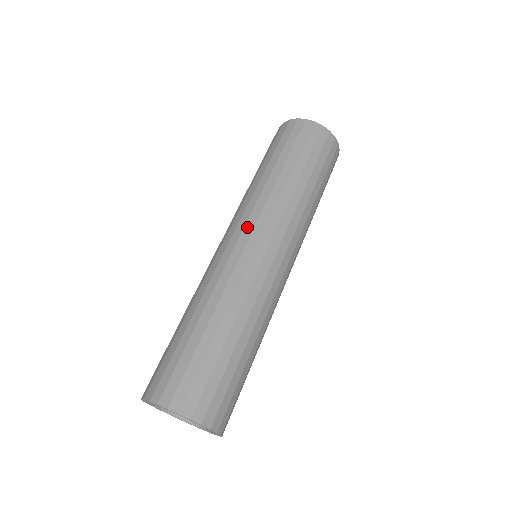
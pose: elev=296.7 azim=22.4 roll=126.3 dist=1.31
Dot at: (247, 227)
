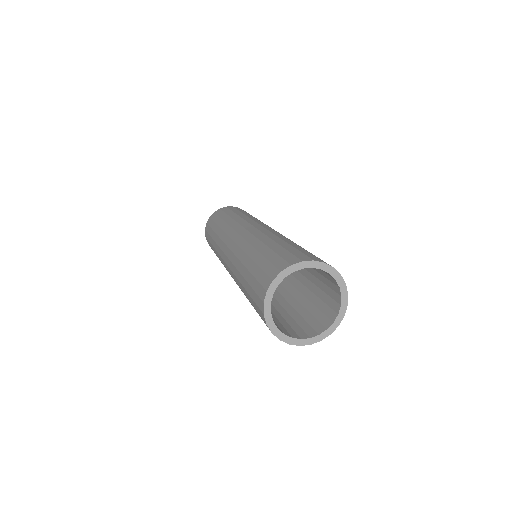
Dot at: (260, 224)
